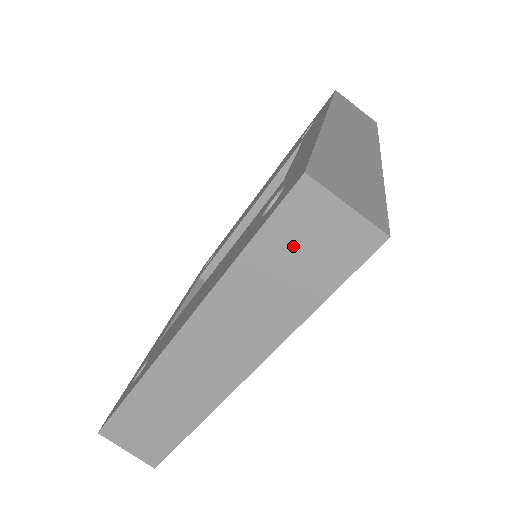
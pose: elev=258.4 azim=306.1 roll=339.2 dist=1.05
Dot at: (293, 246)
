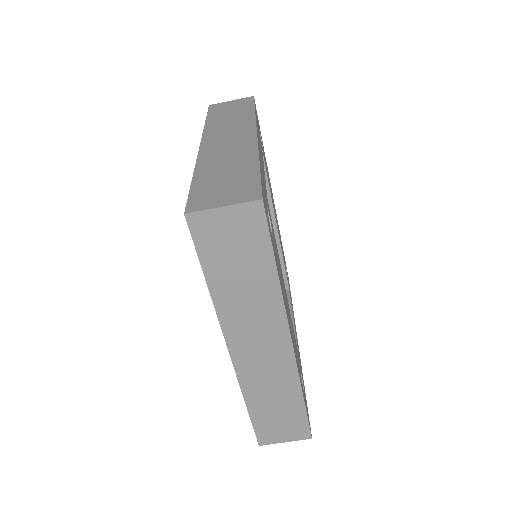
Dot at: (225, 252)
